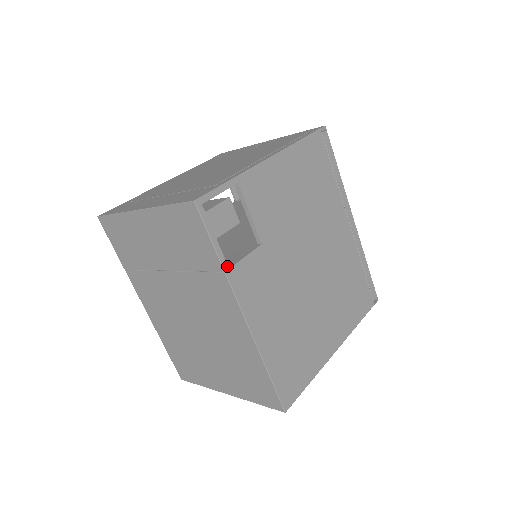
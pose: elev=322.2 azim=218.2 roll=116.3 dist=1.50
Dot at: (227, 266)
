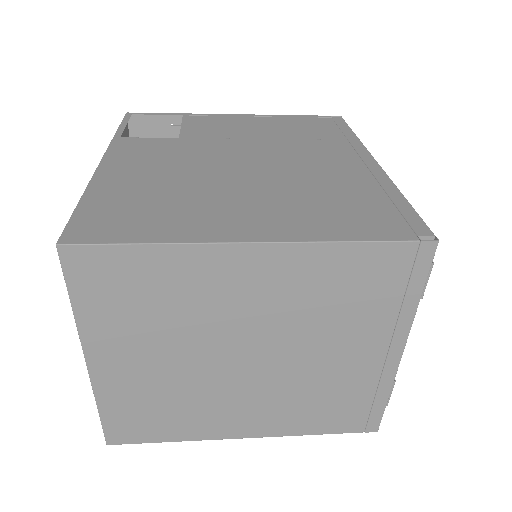
Dot at: (120, 136)
